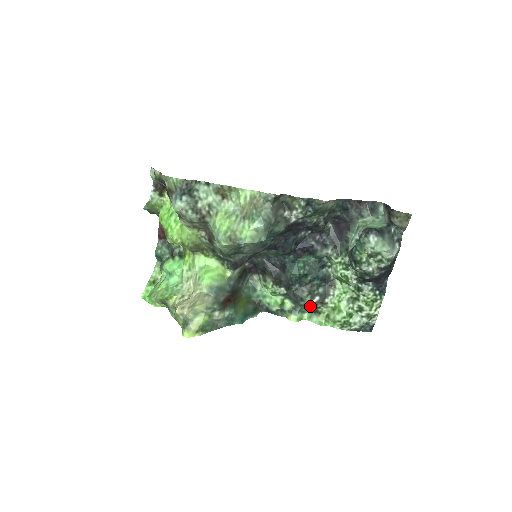
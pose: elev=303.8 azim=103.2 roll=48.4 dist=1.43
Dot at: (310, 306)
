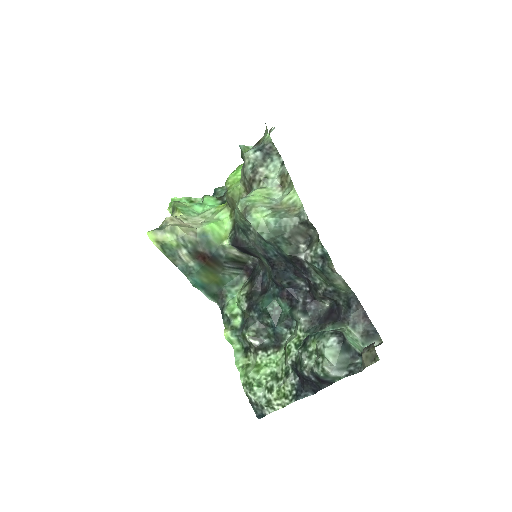
Dot at: (247, 342)
